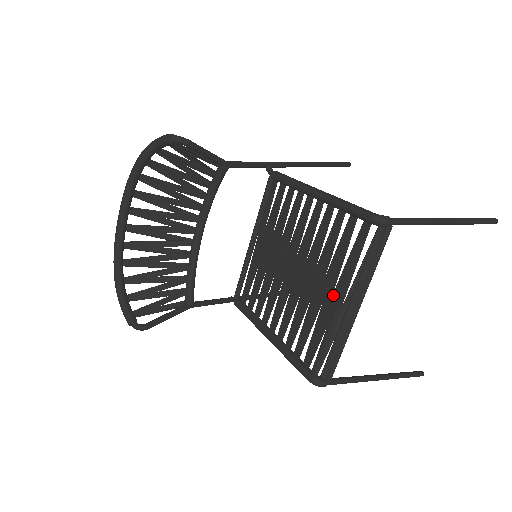
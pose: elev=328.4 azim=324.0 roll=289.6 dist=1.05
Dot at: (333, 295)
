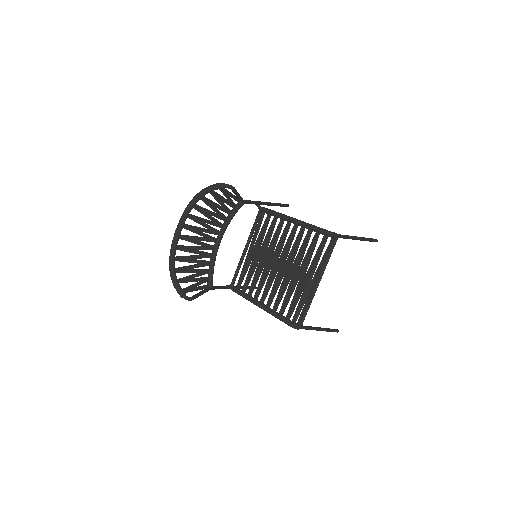
Dot at: (306, 276)
